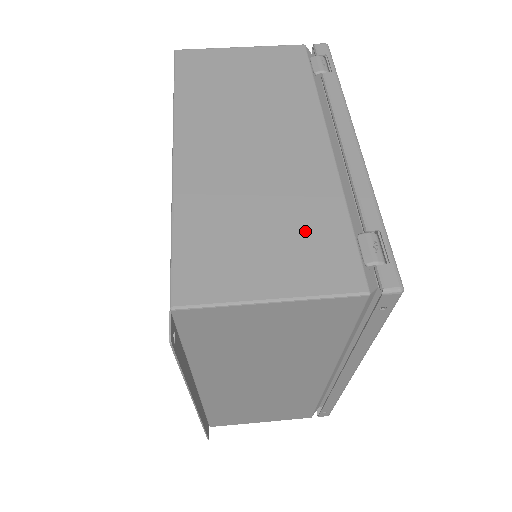
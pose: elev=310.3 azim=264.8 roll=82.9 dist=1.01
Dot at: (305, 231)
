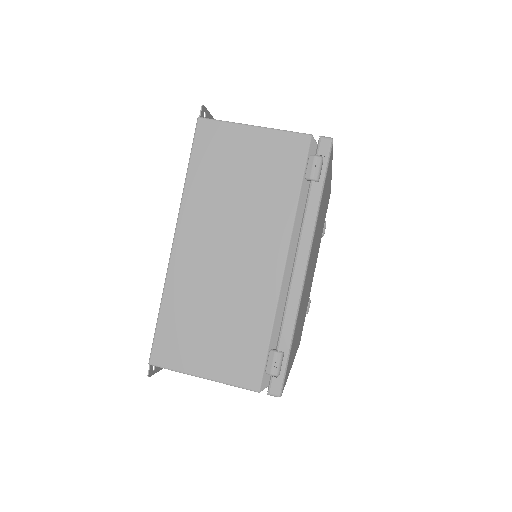
Dot at: (238, 337)
